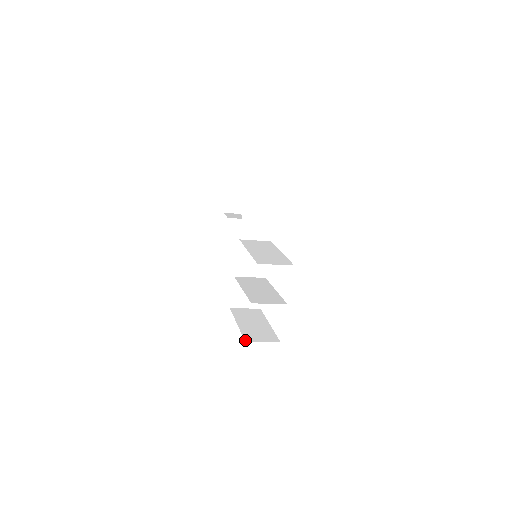
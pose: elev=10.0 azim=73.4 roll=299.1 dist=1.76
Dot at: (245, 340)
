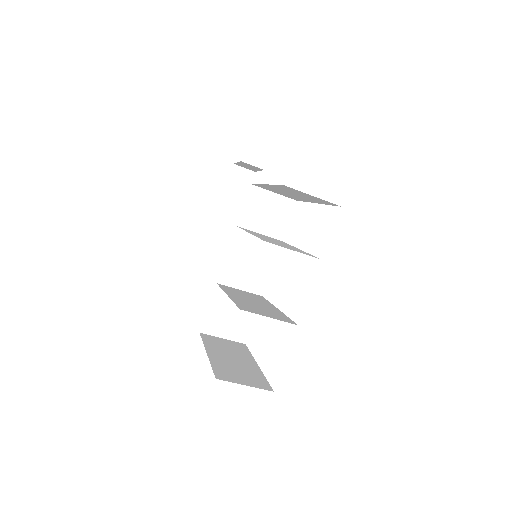
Dot at: (216, 375)
